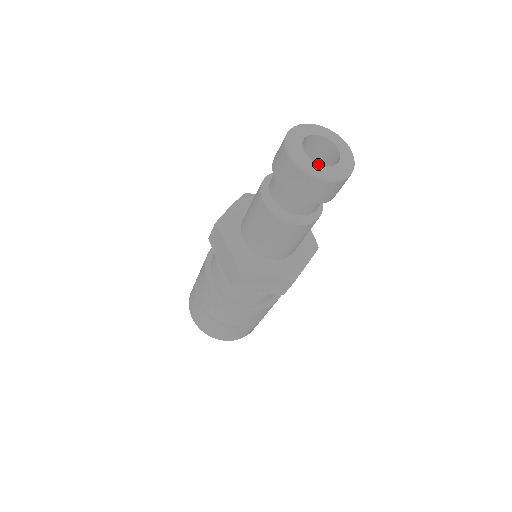
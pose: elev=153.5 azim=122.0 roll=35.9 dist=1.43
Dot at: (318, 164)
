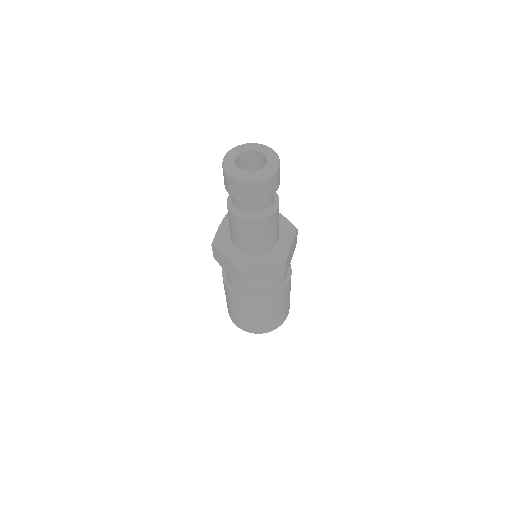
Dot at: (237, 167)
